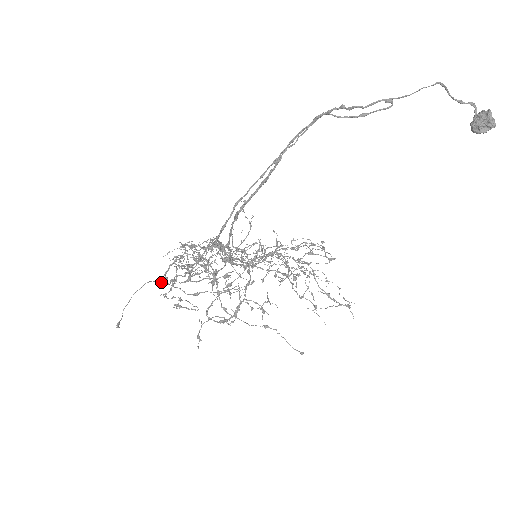
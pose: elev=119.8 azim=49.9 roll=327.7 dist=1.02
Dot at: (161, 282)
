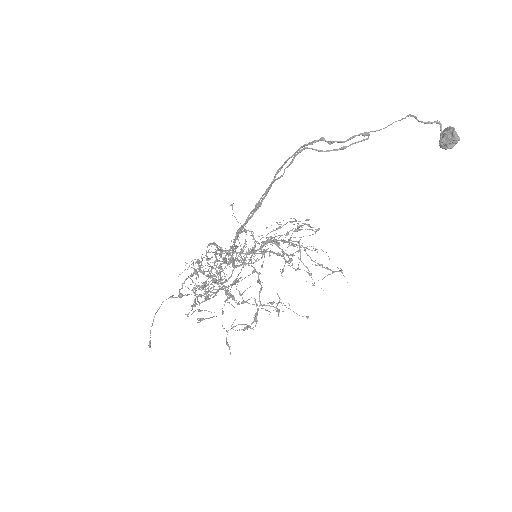
Dot at: (176, 297)
